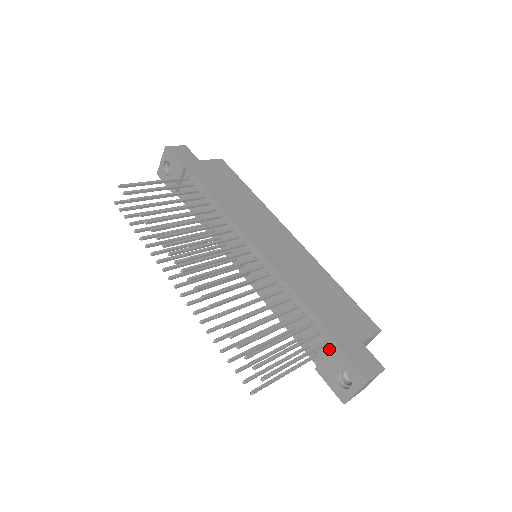
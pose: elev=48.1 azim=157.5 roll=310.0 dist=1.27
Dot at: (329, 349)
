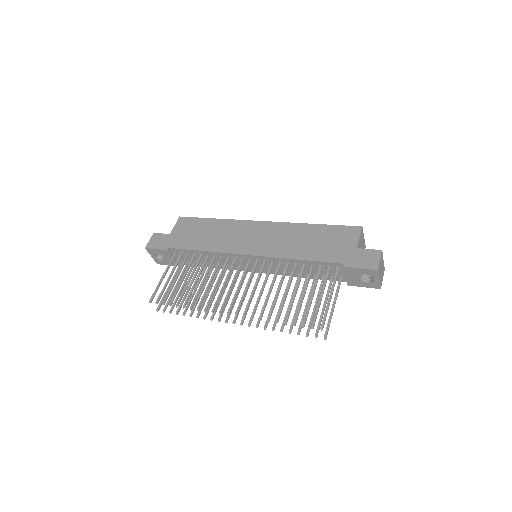
Dot at: (343, 270)
